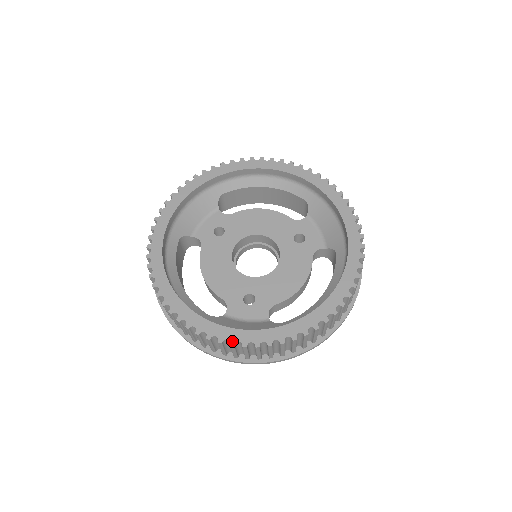
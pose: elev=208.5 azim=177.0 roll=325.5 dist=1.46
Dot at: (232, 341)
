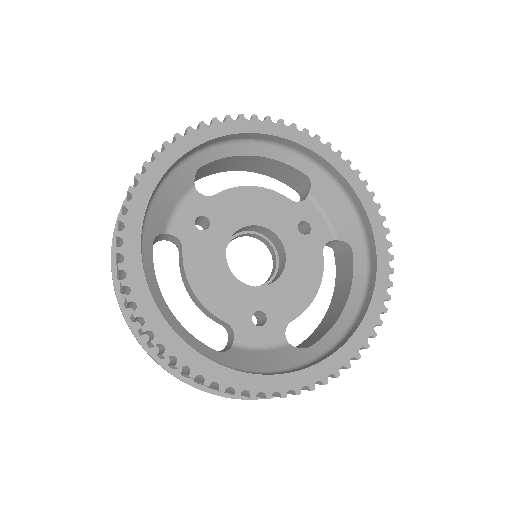
Dot at: (268, 393)
